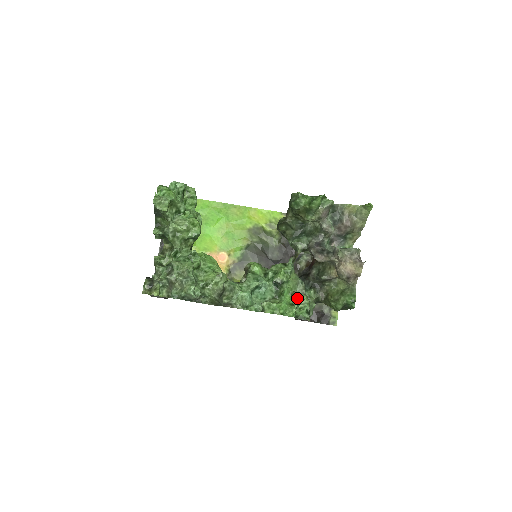
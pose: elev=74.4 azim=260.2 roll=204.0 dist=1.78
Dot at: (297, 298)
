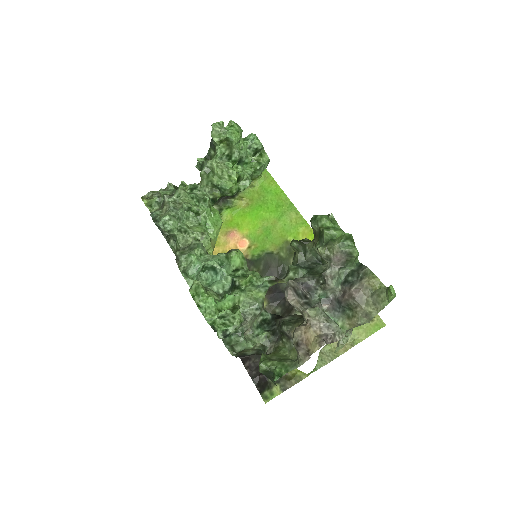
Dot at: (232, 312)
